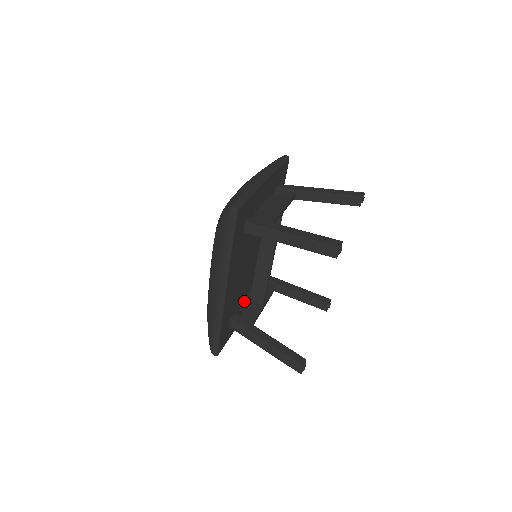
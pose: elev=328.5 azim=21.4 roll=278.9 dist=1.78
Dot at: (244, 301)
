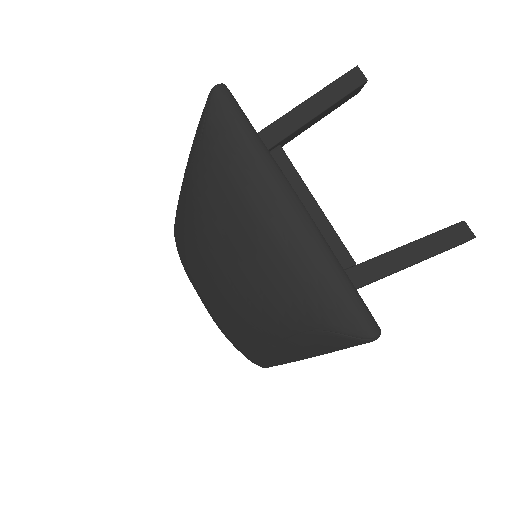
Dot at: occluded
